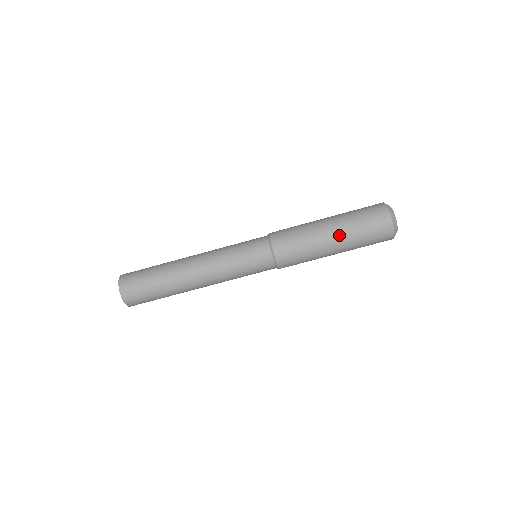
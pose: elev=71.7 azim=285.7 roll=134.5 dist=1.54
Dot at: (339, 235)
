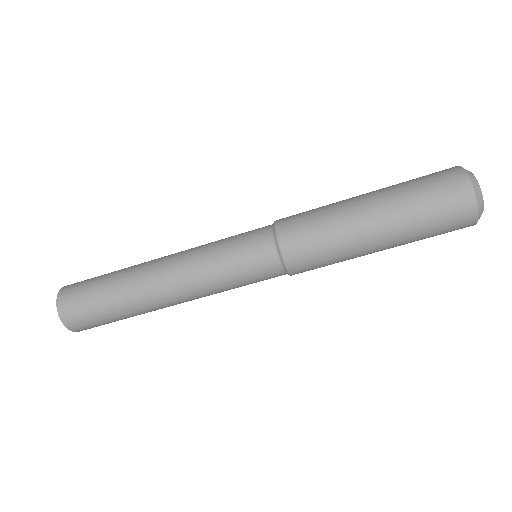
Dot at: (387, 228)
